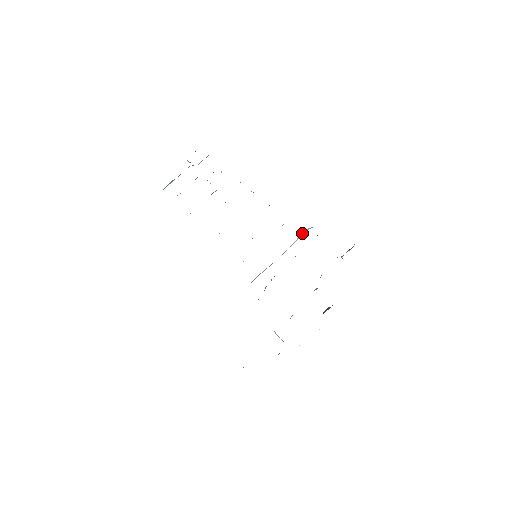
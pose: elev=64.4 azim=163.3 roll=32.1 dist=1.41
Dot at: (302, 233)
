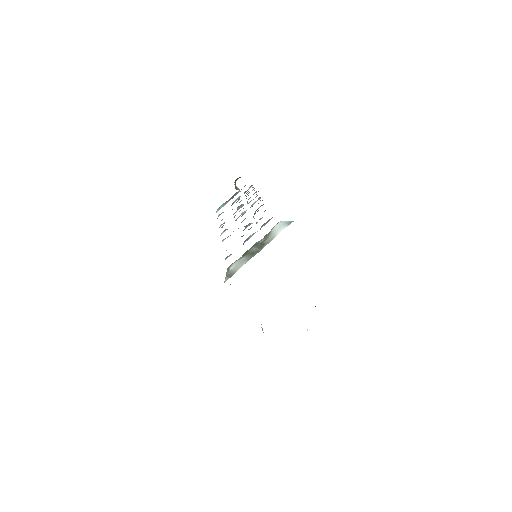
Dot at: (279, 226)
